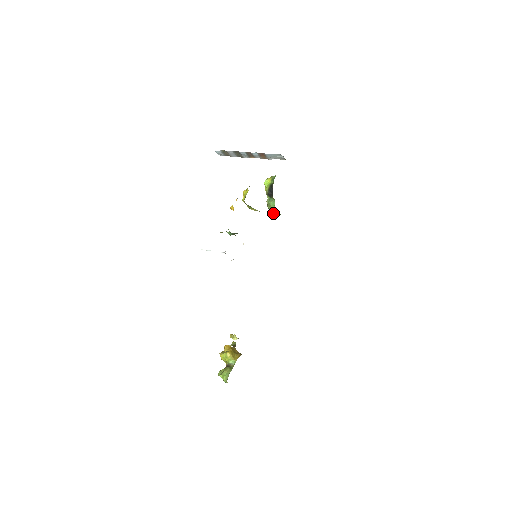
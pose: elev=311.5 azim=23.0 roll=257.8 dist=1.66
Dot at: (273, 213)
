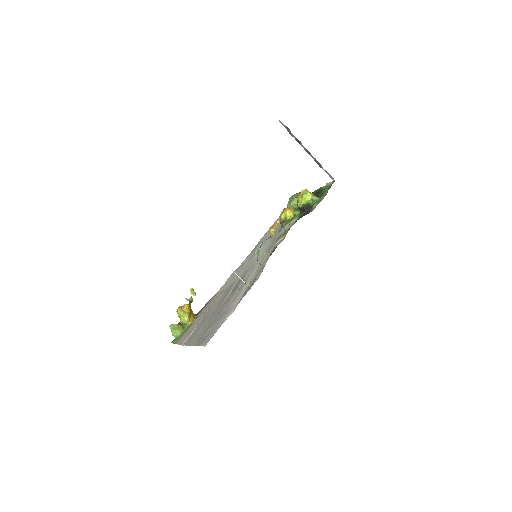
Dot at: occluded
